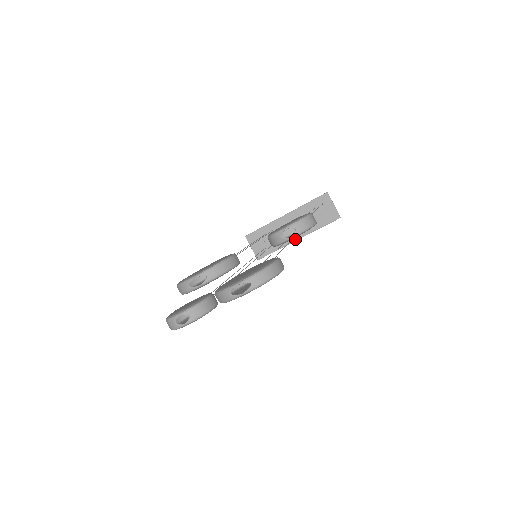
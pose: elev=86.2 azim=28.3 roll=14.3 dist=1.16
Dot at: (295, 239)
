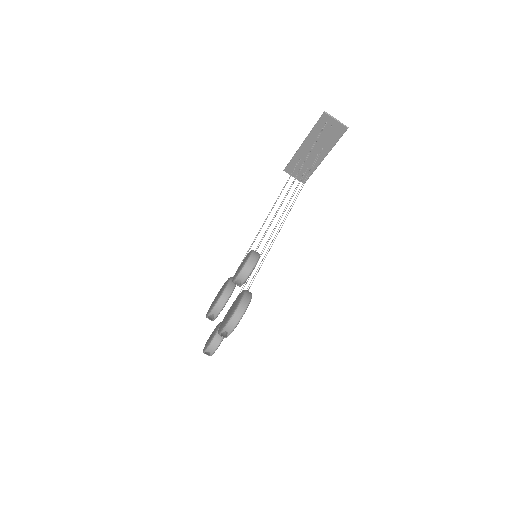
Dot at: (322, 159)
